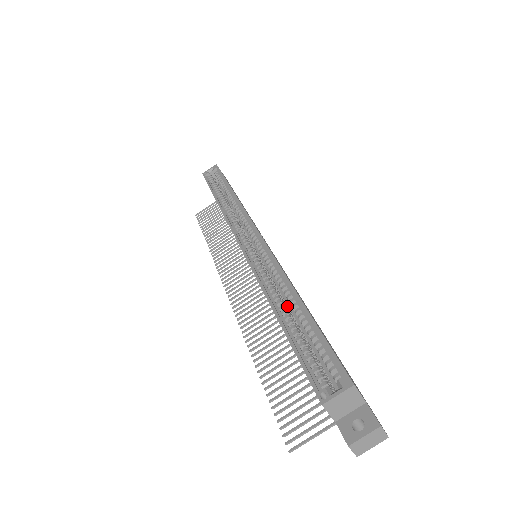
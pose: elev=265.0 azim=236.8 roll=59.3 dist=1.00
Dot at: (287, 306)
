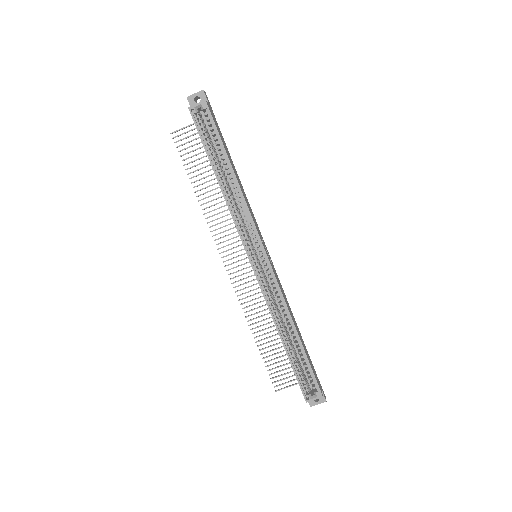
Dot at: (286, 328)
